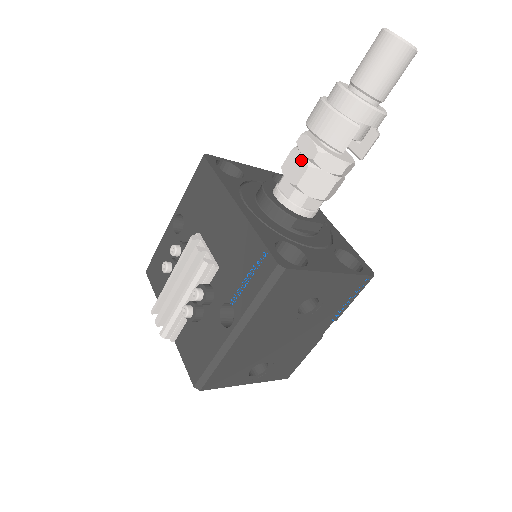
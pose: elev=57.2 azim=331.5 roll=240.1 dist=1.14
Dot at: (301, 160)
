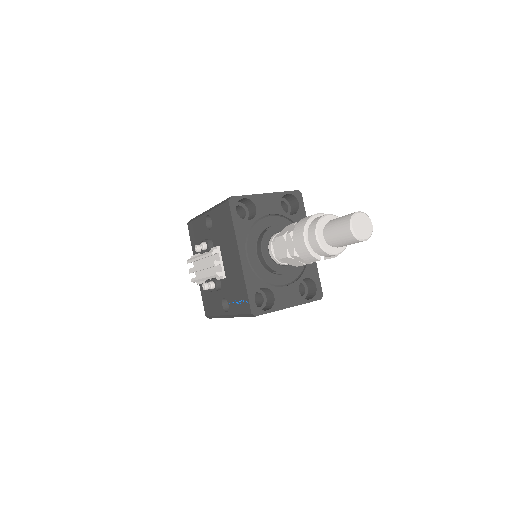
Dot at: (285, 248)
